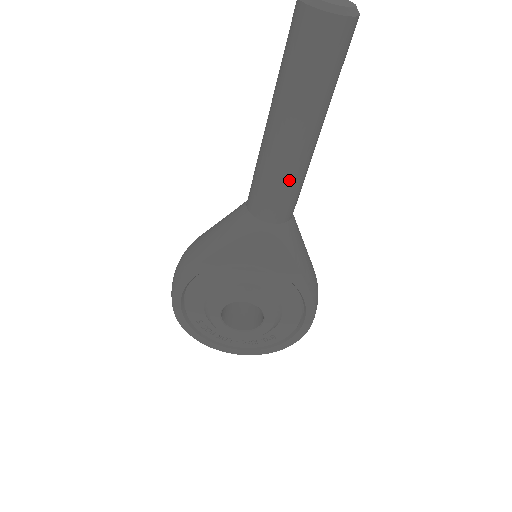
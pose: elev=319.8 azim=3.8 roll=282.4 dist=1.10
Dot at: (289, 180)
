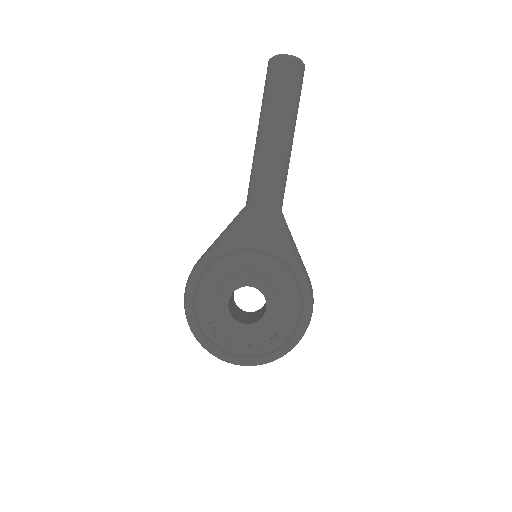
Dot at: (275, 169)
